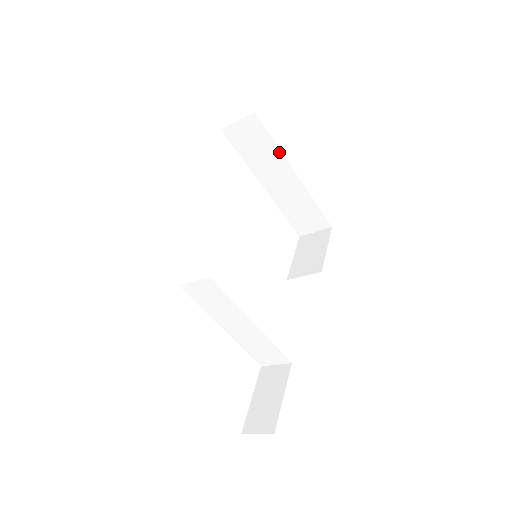
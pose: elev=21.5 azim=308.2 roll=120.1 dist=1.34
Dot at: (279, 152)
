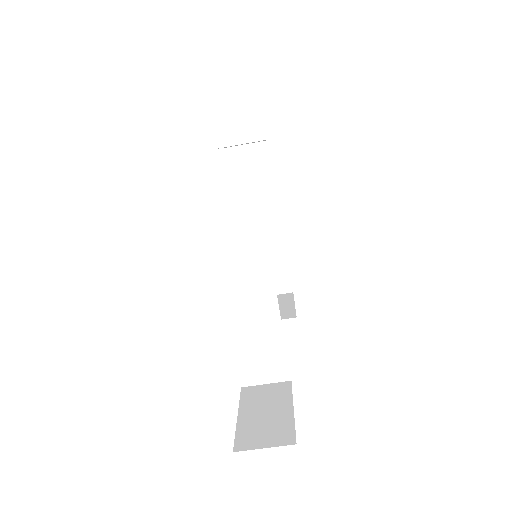
Dot at: (274, 190)
